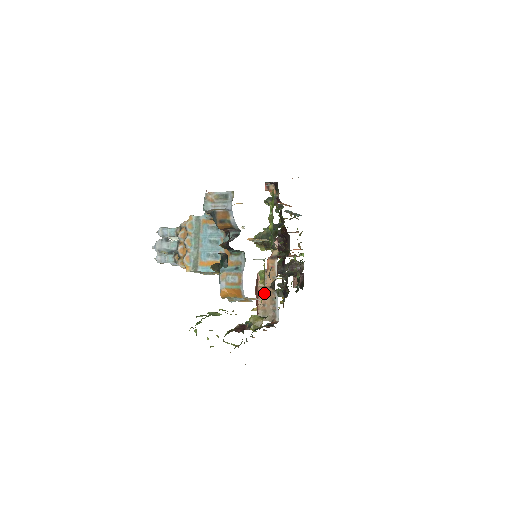
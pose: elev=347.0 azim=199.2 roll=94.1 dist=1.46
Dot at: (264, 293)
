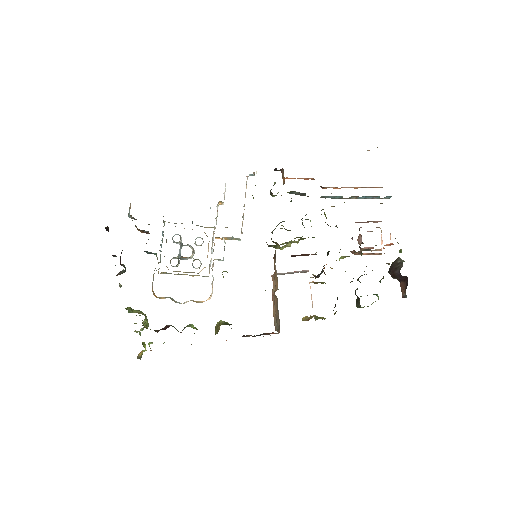
Dot at: (274, 298)
